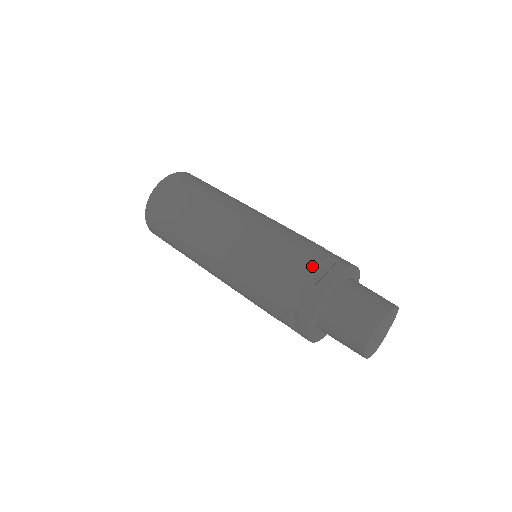
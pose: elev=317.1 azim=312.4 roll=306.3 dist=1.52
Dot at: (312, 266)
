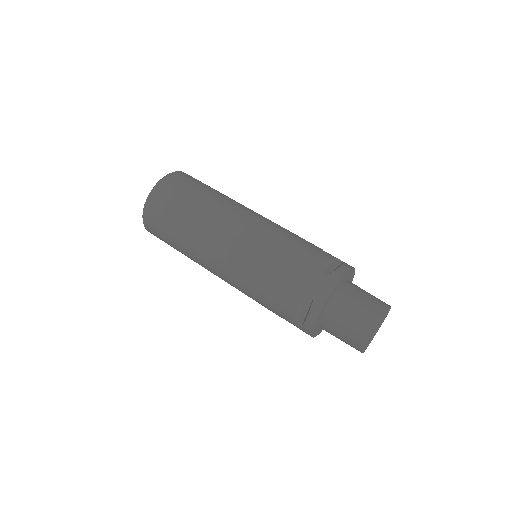
Dot at: (326, 259)
